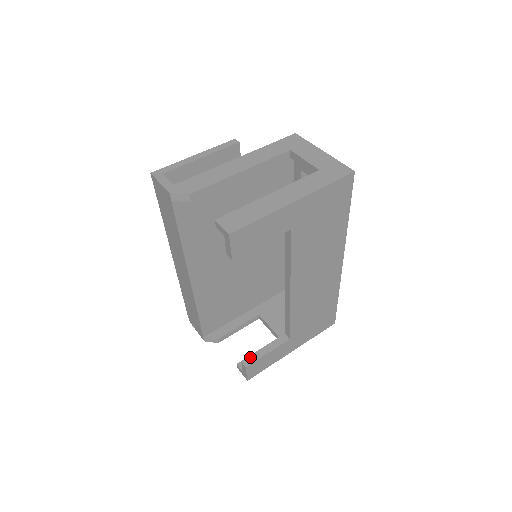
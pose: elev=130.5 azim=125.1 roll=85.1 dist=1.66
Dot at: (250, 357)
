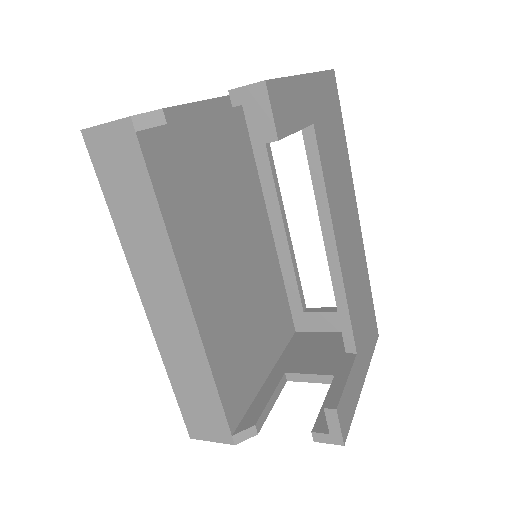
Dot at: (329, 396)
